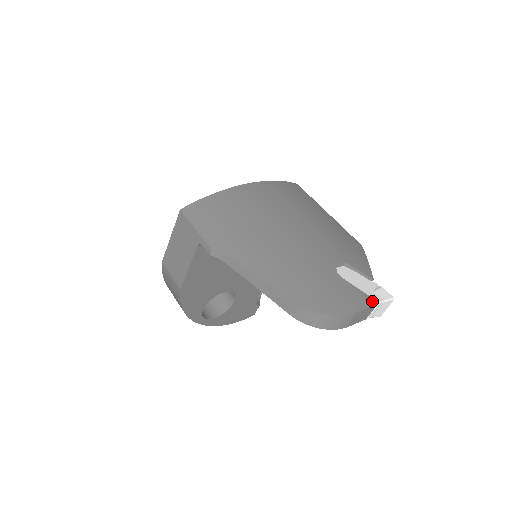
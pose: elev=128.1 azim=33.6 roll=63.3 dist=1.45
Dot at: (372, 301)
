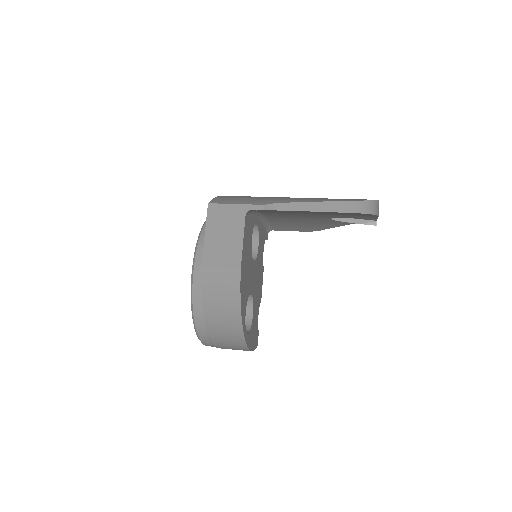
Dot at: occluded
